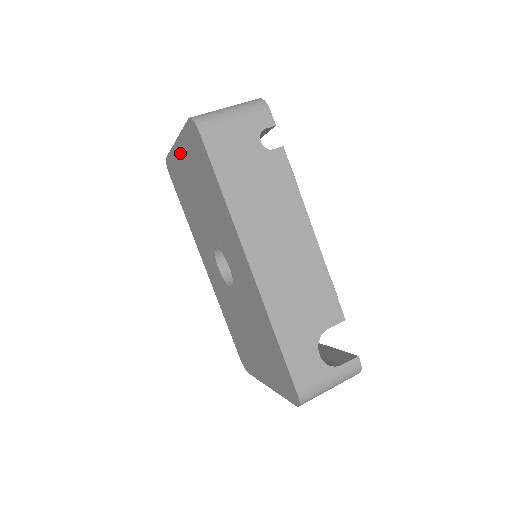
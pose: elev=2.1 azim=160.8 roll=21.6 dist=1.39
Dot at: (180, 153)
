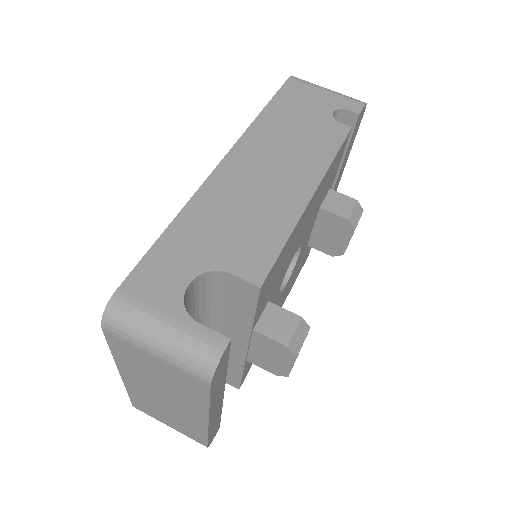
Dot at: occluded
